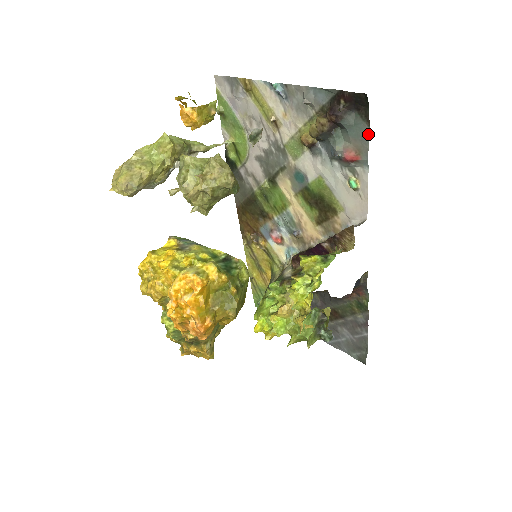
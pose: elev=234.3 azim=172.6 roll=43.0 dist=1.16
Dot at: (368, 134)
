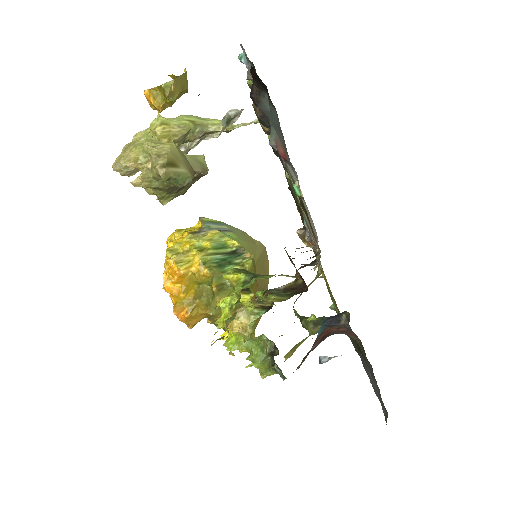
Dot at: (279, 125)
